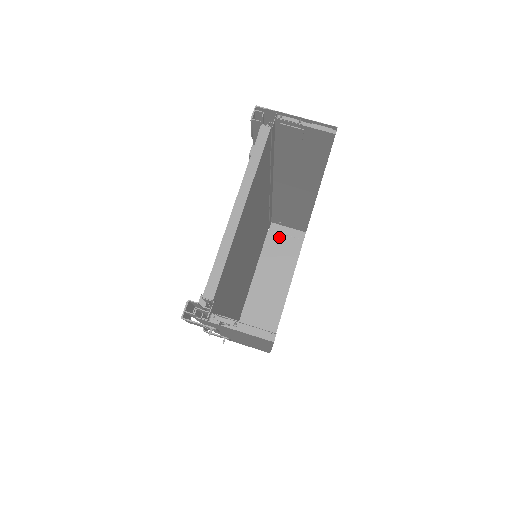
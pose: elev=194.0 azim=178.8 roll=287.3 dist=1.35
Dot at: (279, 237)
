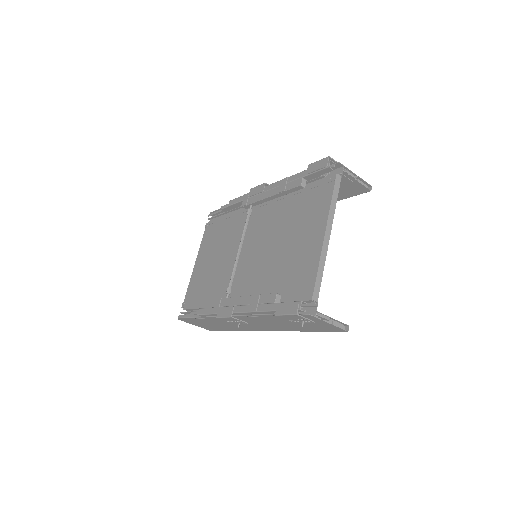
Dot at: occluded
